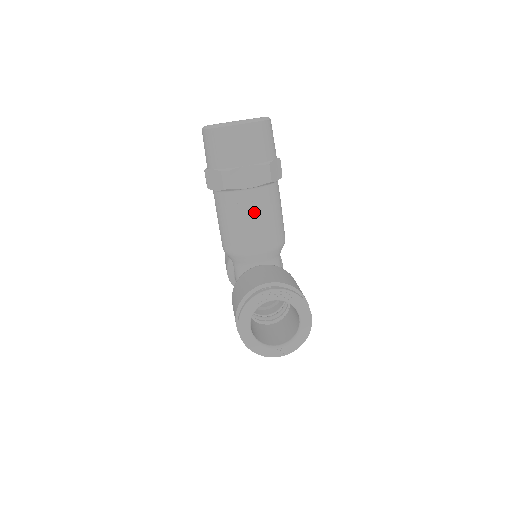
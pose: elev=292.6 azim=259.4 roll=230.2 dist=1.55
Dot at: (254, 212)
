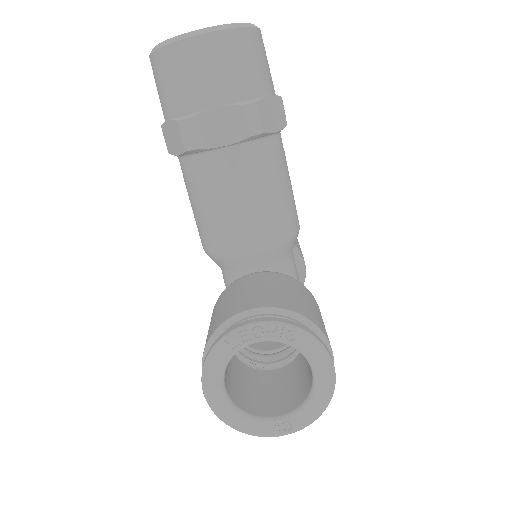
Dot at: (238, 186)
